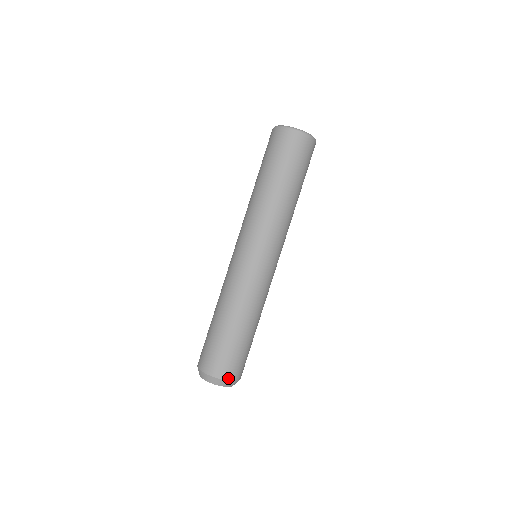
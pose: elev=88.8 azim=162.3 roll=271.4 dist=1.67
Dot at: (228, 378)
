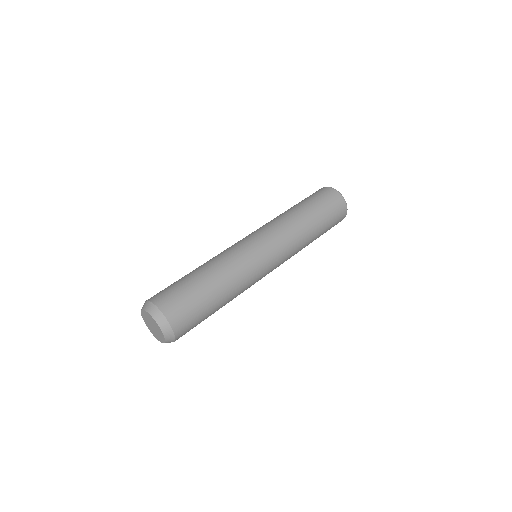
Dot at: (155, 301)
